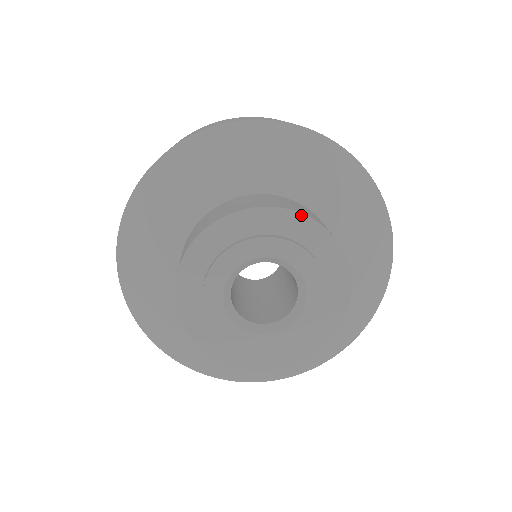
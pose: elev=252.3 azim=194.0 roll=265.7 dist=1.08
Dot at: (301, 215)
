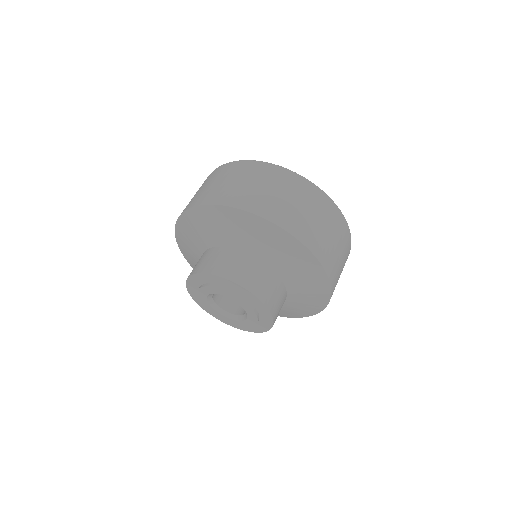
Dot at: (203, 274)
